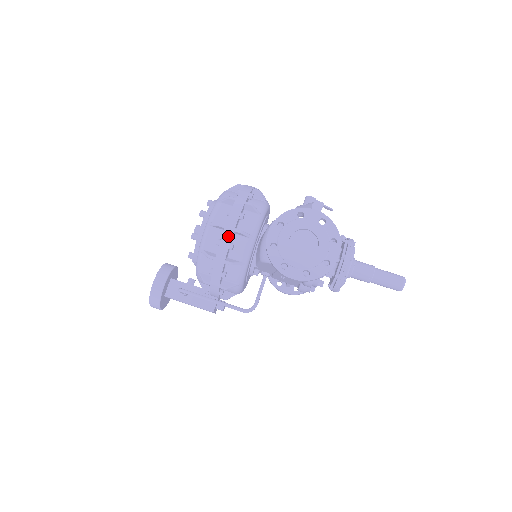
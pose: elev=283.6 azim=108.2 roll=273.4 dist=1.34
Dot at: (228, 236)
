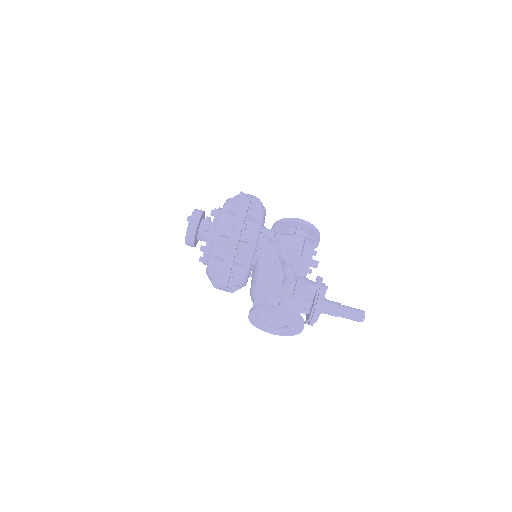
Dot at: (224, 287)
